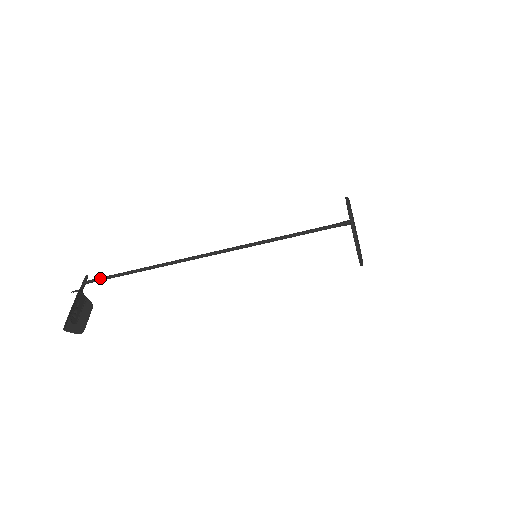
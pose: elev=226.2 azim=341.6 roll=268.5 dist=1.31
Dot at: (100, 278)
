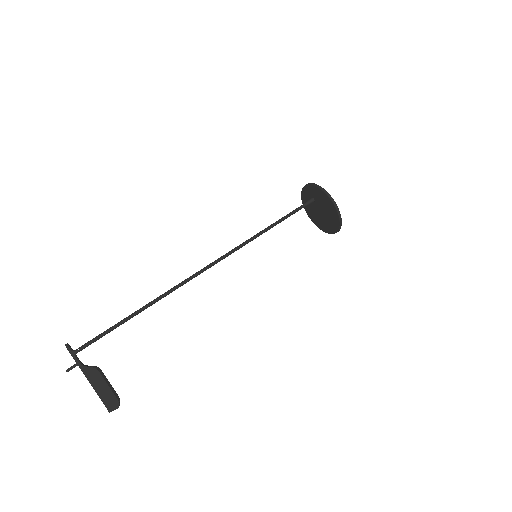
Dot at: (94, 340)
